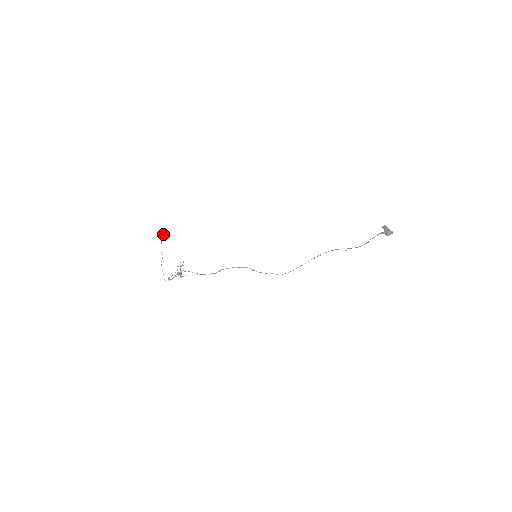
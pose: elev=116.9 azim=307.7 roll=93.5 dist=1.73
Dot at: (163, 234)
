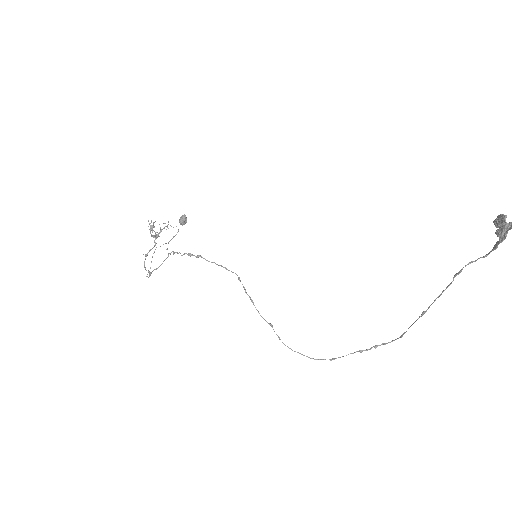
Dot at: occluded
